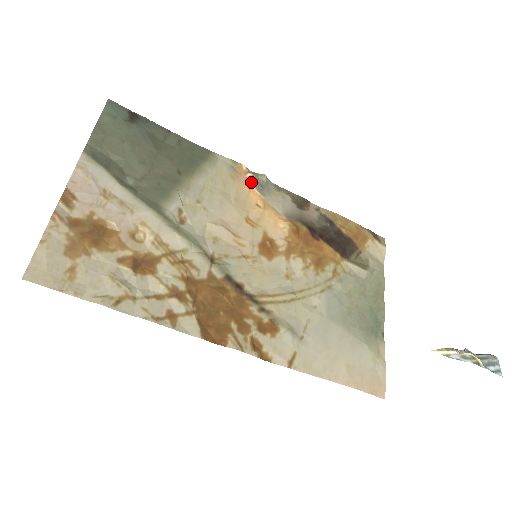
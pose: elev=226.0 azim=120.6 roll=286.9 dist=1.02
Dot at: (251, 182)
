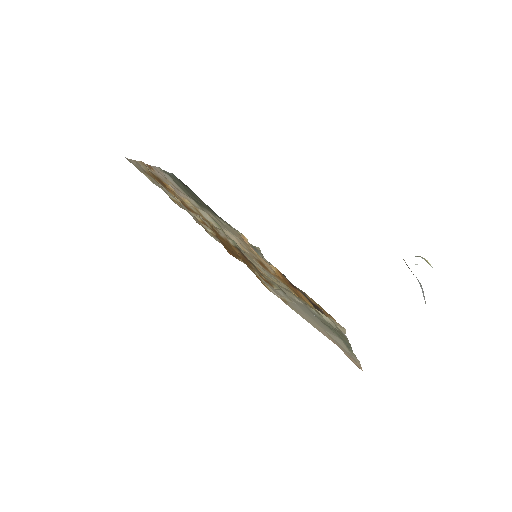
Dot at: (250, 246)
